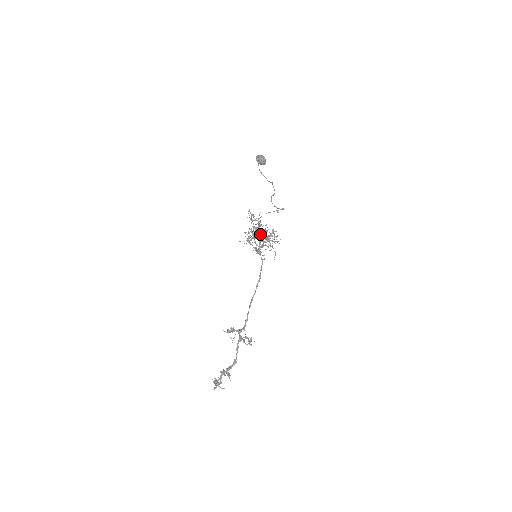
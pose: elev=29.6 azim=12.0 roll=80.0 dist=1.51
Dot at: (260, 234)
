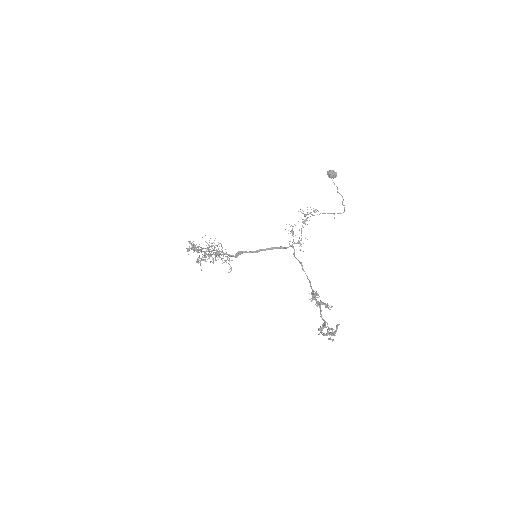
Dot at: occluded
